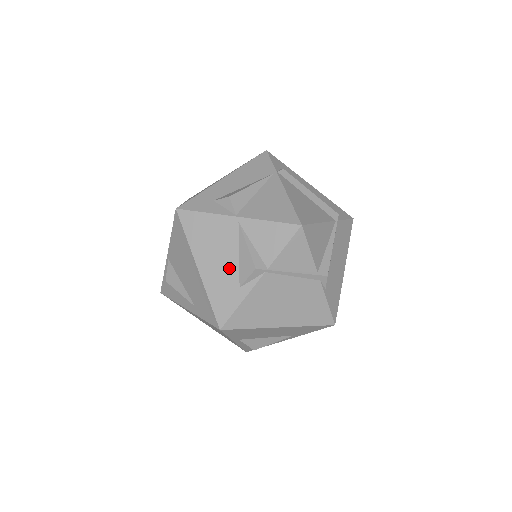
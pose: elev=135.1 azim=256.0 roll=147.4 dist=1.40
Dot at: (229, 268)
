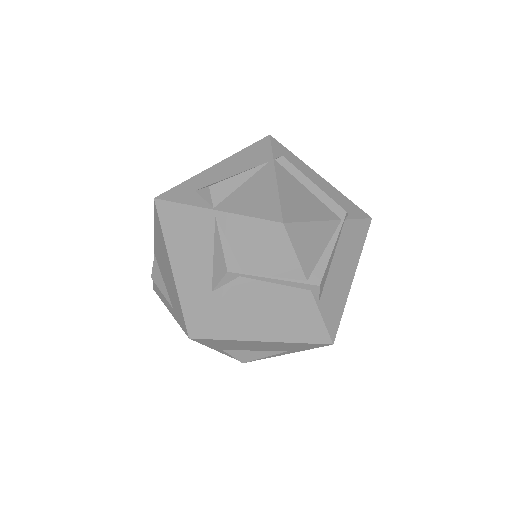
Dot at: (202, 269)
